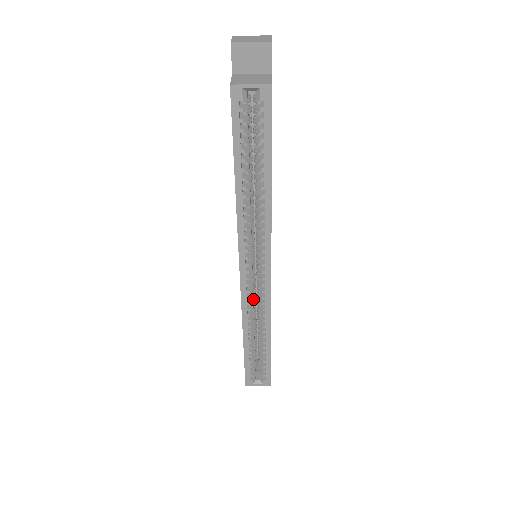
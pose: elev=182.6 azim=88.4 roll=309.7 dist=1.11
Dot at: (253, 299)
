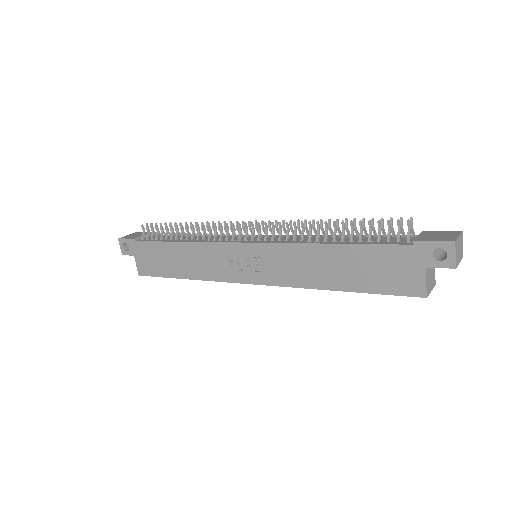
Dot at: occluded
